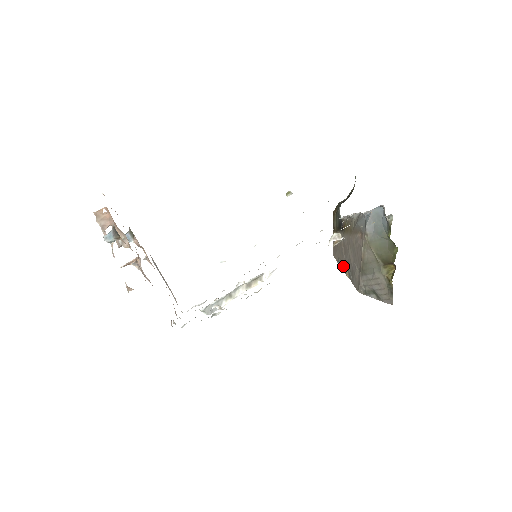
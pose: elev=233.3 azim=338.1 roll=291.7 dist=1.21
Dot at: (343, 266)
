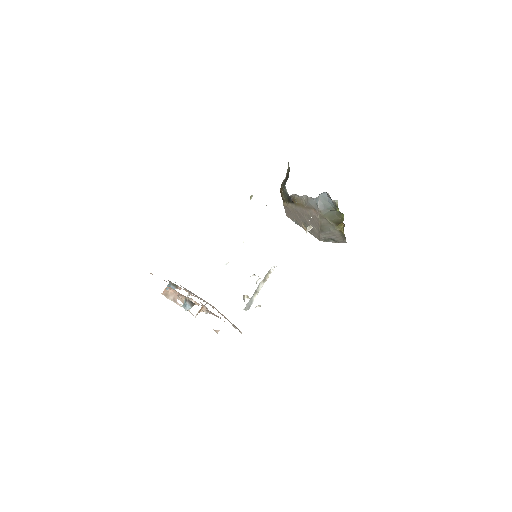
Dot at: (300, 224)
